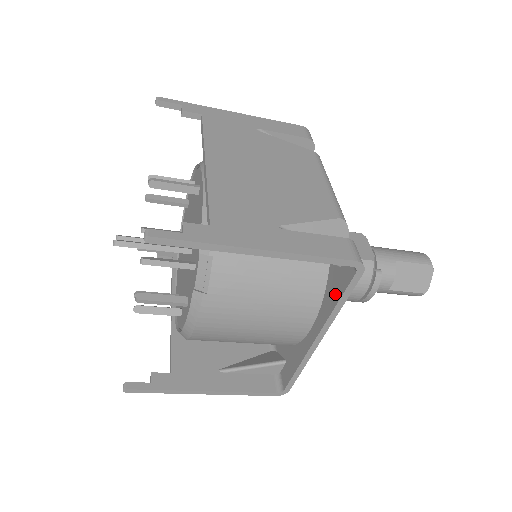
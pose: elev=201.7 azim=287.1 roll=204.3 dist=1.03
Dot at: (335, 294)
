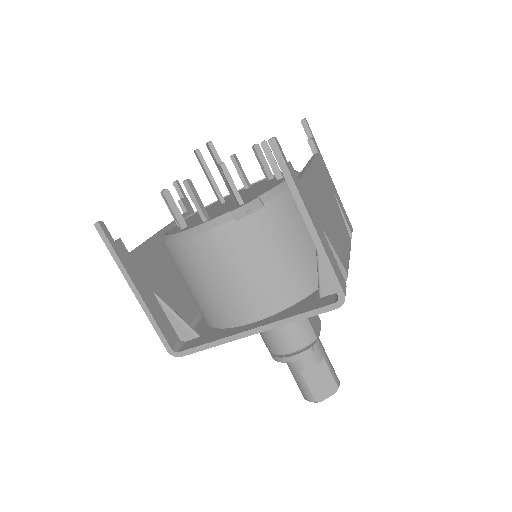
Dot at: (301, 309)
